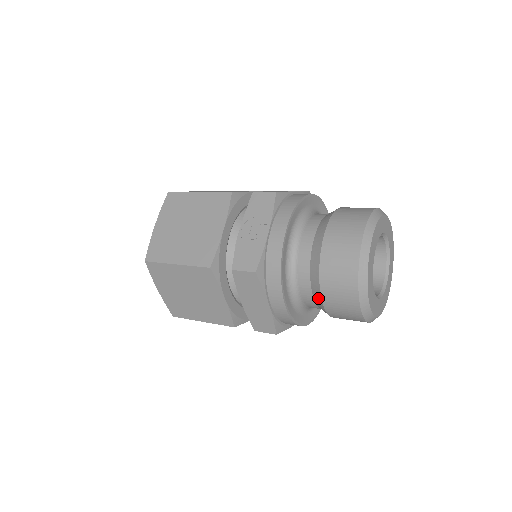
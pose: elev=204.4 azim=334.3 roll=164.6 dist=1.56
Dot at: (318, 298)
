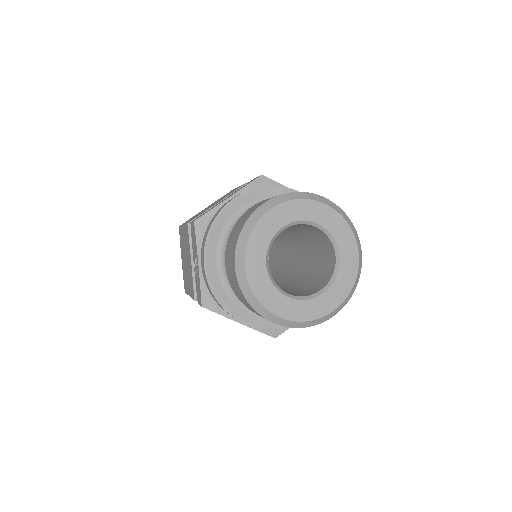
Dot at: occluded
